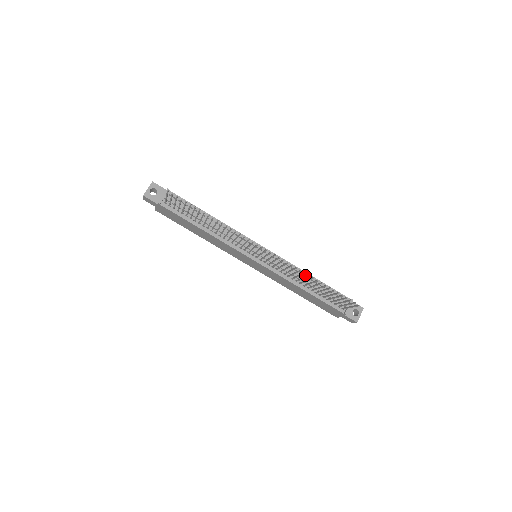
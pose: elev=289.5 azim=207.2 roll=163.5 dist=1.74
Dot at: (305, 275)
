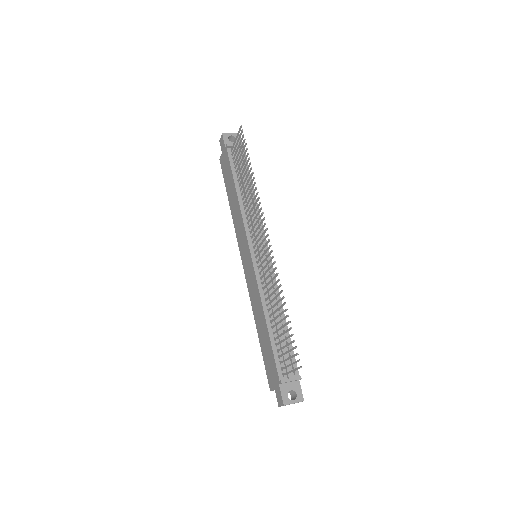
Dot at: (280, 310)
